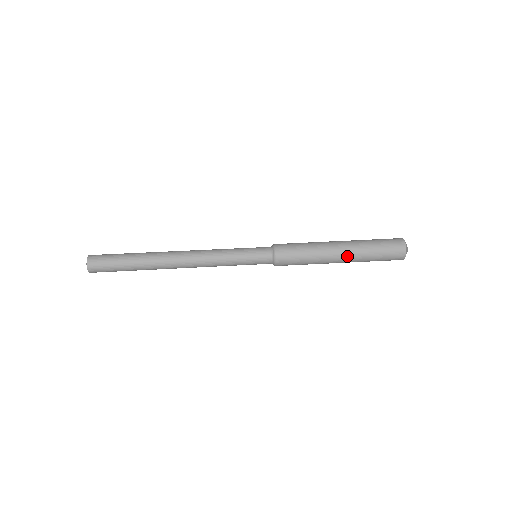
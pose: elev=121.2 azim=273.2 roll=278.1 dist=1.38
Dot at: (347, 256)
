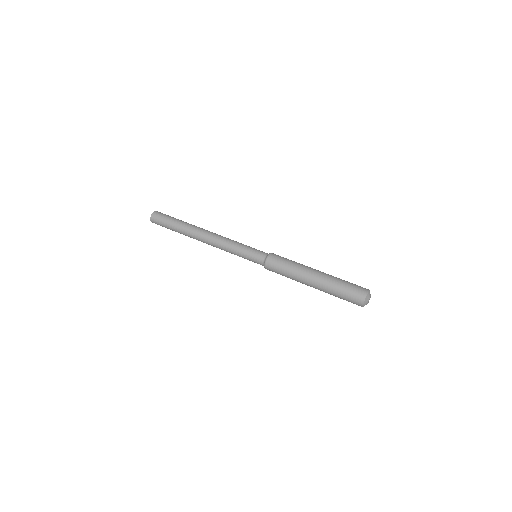
Dot at: (320, 276)
